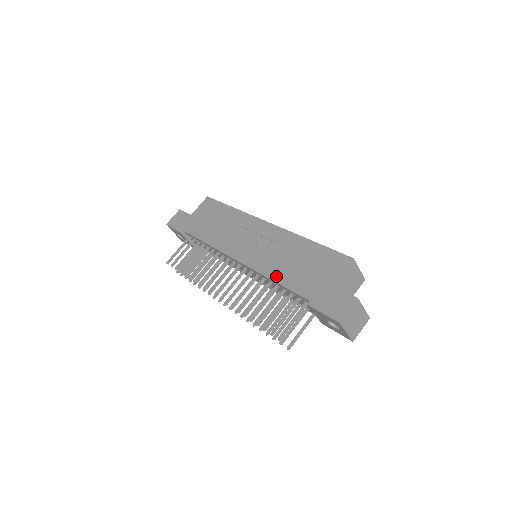
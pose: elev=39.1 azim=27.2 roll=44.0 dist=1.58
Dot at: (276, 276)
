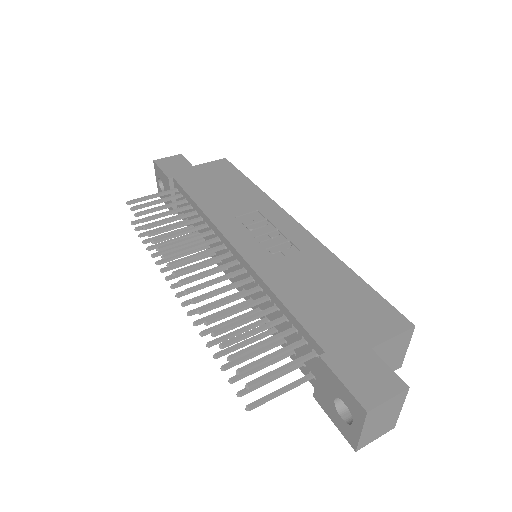
Dot at: (283, 292)
